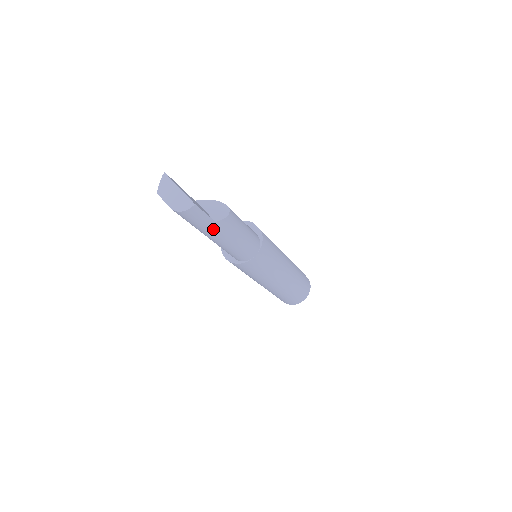
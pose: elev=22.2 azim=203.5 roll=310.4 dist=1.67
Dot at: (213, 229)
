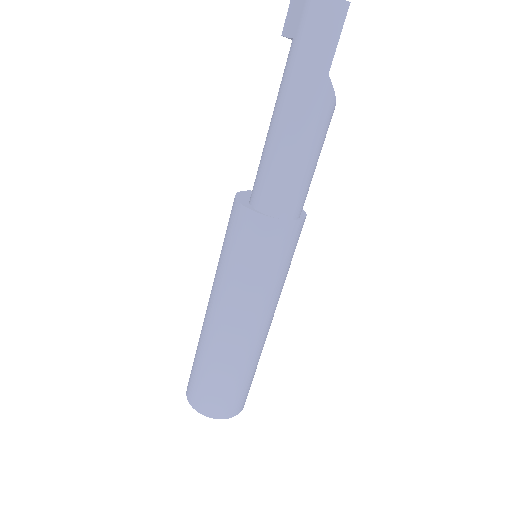
Dot at: (313, 83)
